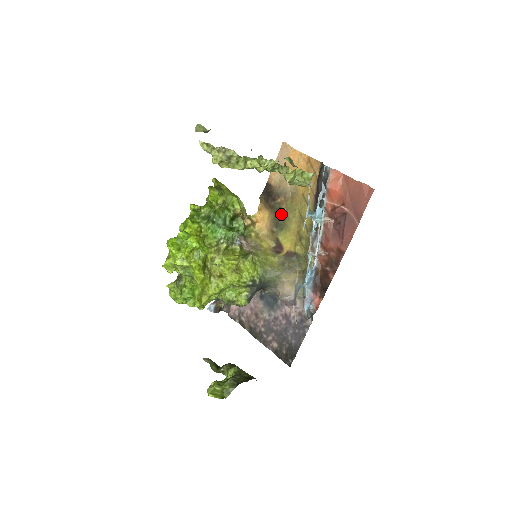
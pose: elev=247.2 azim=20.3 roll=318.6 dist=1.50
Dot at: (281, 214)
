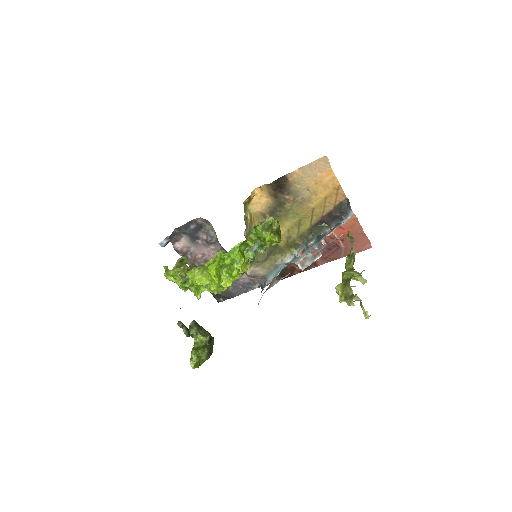
Dot at: (282, 208)
